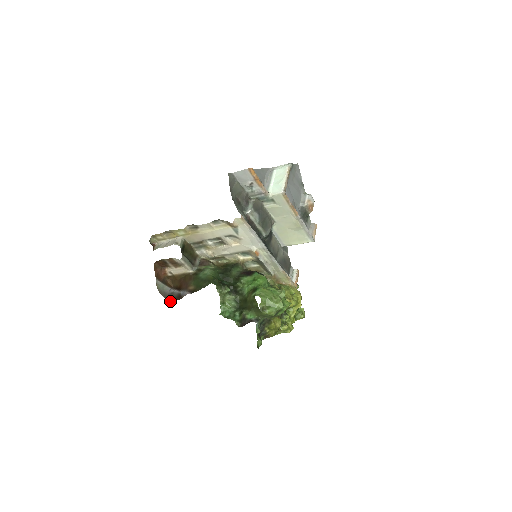
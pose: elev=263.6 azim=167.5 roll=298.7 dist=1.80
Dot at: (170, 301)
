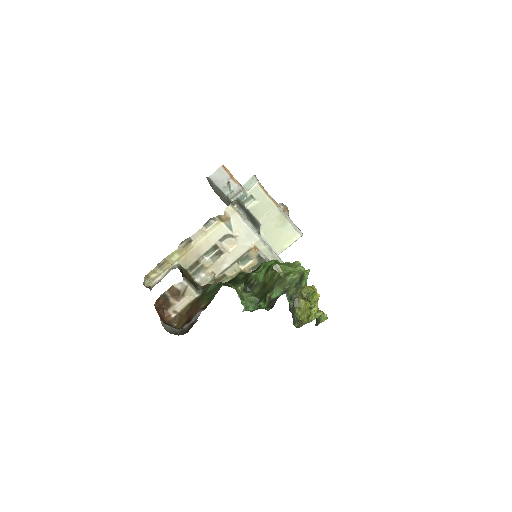
Dot at: (183, 334)
